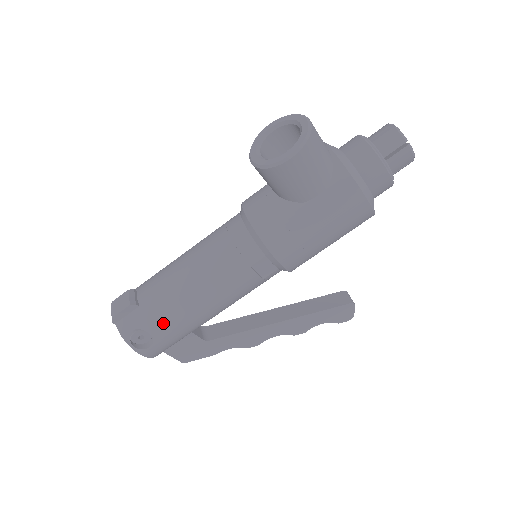
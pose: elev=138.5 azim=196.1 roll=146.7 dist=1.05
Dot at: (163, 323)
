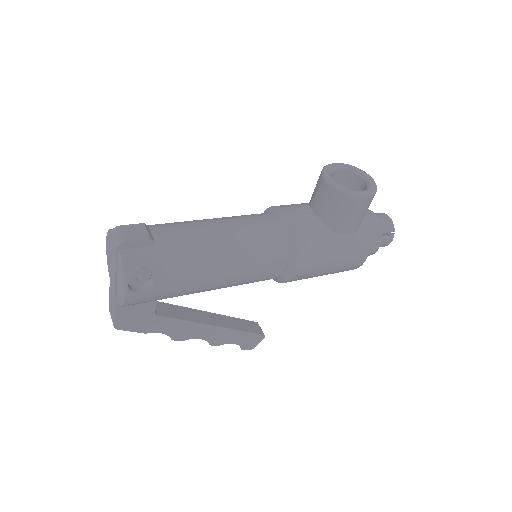
Dot at: (173, 274)
